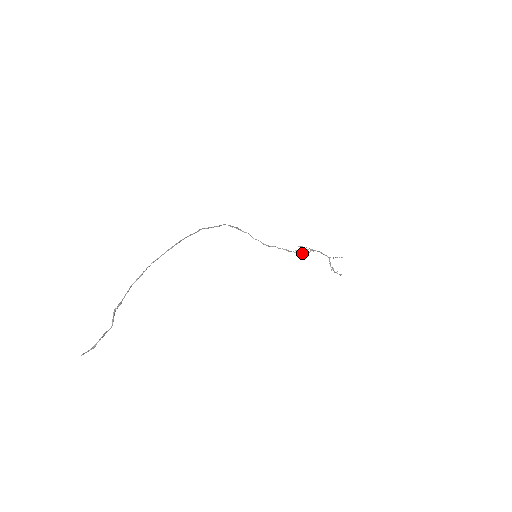
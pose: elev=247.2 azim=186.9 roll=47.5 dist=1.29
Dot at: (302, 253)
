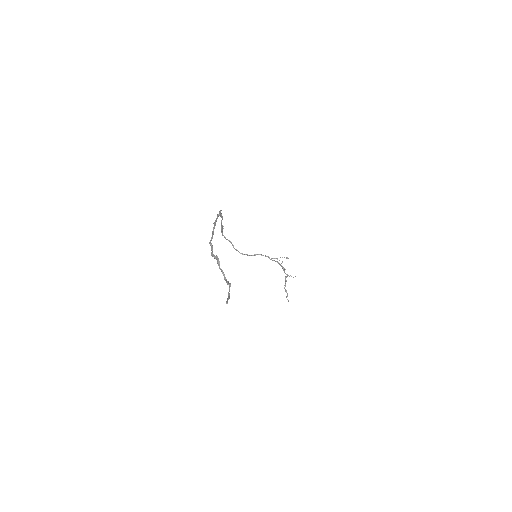
Dot at: (278, 263)
